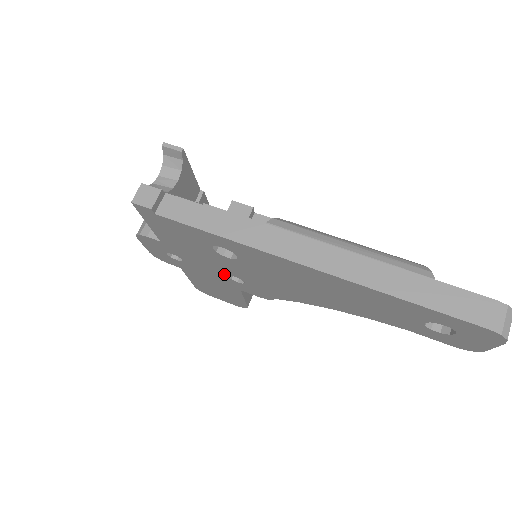
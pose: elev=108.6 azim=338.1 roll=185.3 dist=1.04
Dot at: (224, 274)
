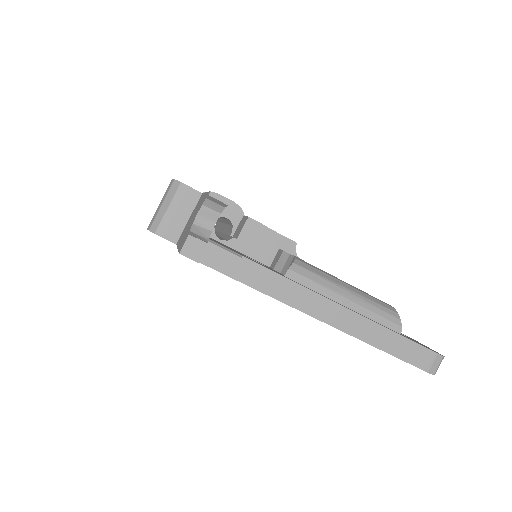
Dot at: occluded
